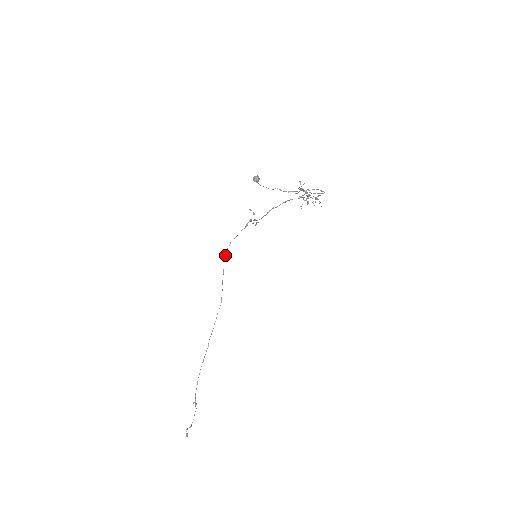
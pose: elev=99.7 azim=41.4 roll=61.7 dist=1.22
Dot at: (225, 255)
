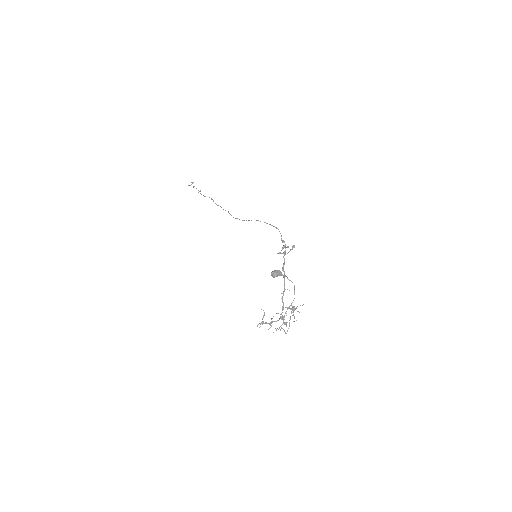
Dot at: (260, 221)
